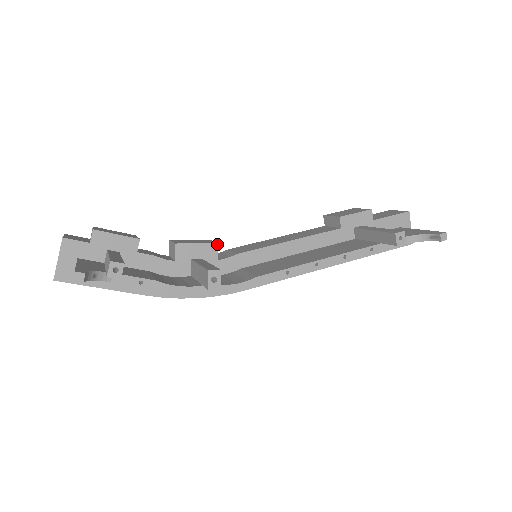
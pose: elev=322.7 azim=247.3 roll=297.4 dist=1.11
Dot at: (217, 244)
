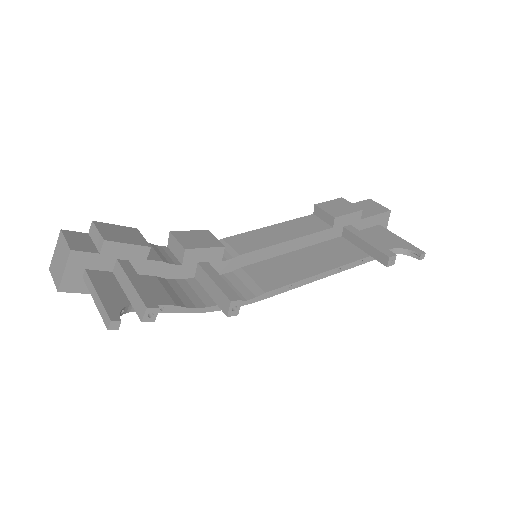
Dot at: (224, 247)
